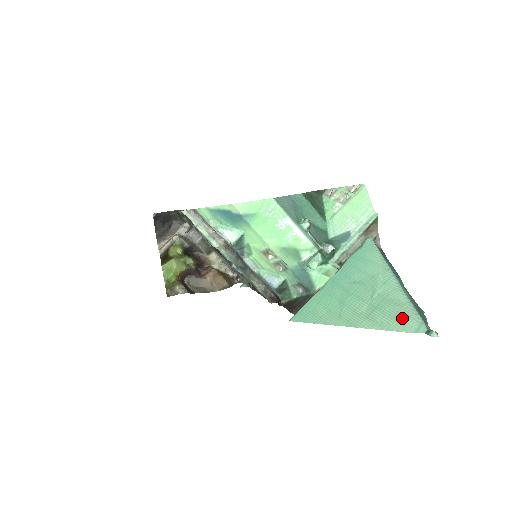
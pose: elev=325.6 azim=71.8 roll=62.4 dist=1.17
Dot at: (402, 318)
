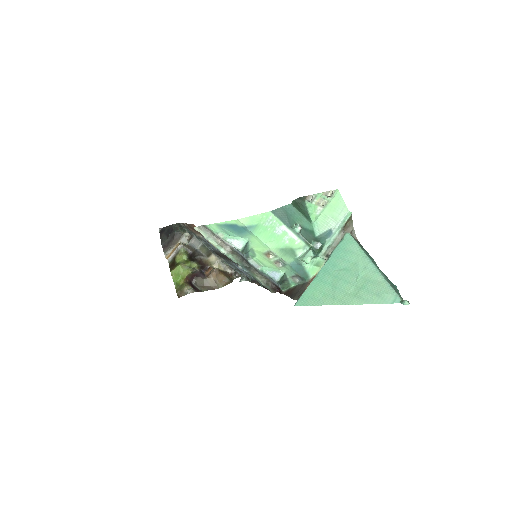
Dot at: (382, 293)
